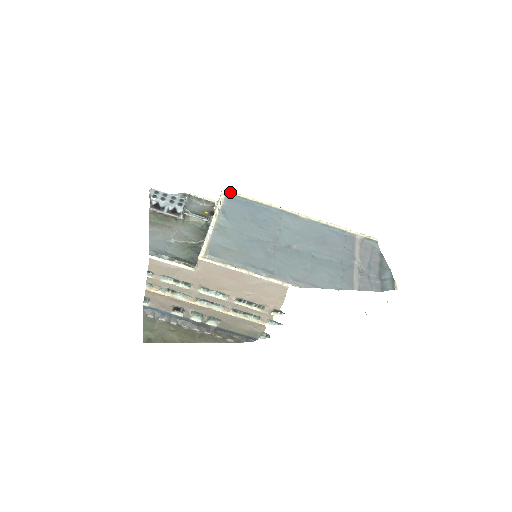
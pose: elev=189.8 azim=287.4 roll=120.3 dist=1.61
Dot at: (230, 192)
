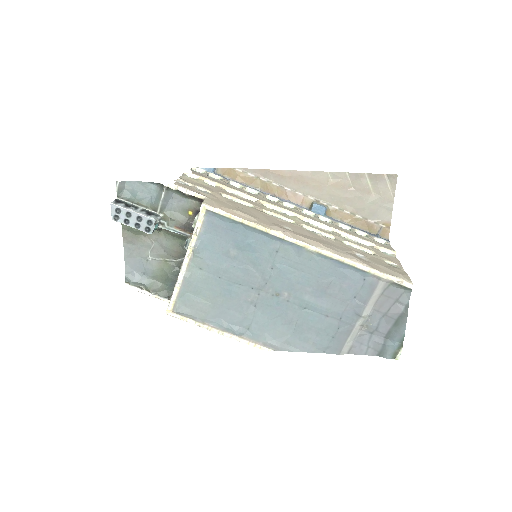
Dot at: (212, 209)
